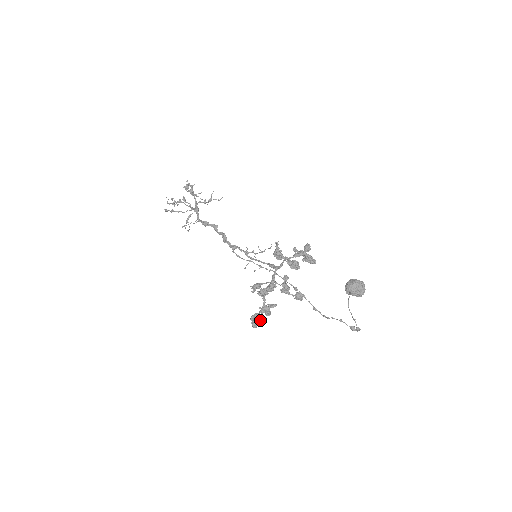
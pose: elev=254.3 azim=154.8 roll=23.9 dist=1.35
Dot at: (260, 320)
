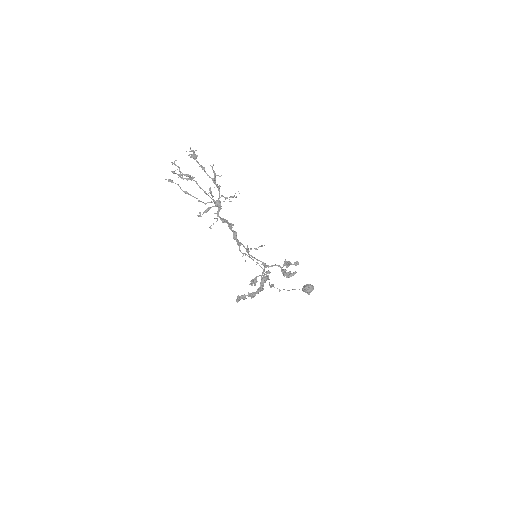
Dot at: (244, 299)
